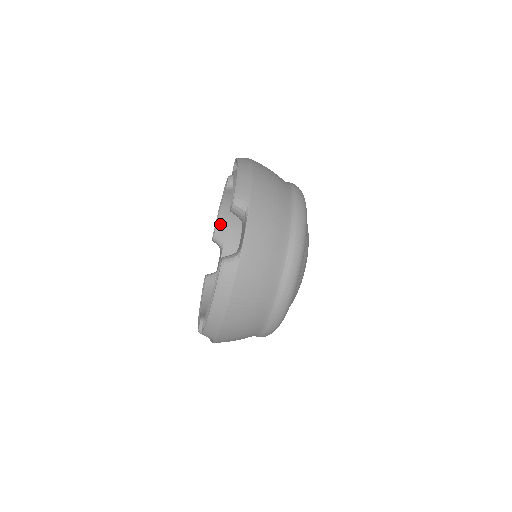
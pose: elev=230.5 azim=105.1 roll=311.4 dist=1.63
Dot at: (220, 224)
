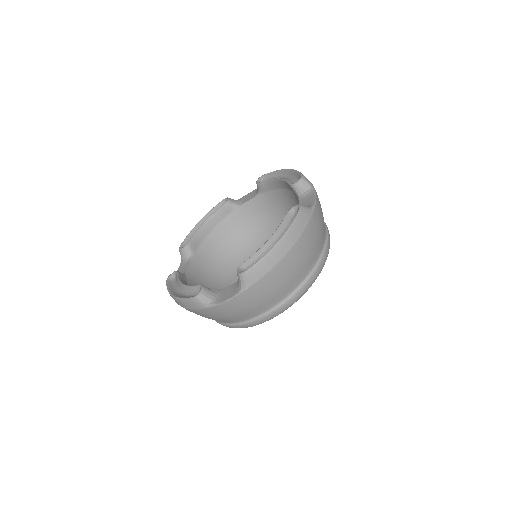
Dot at: (270, 183)
